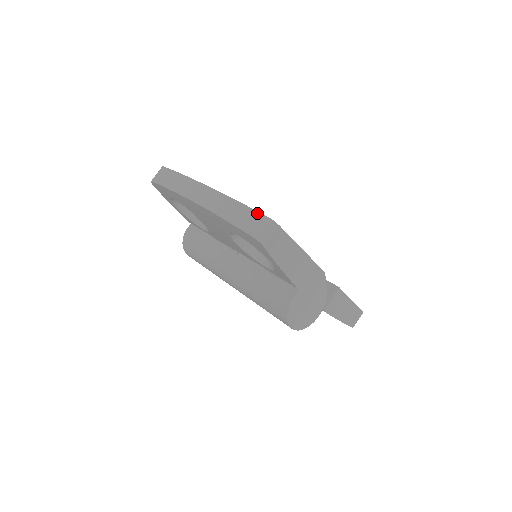
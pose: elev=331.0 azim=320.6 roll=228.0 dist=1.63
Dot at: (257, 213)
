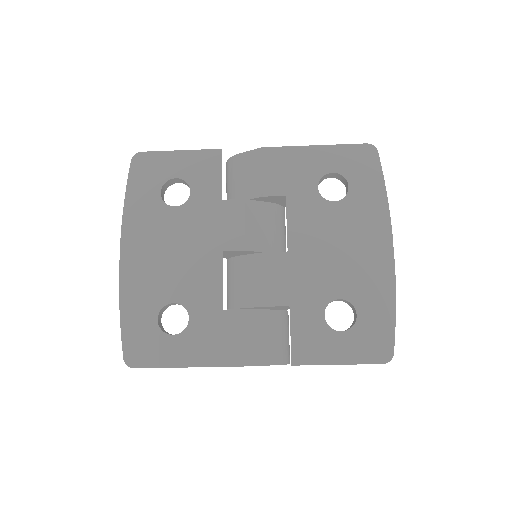
Dot at: (122, 345)
